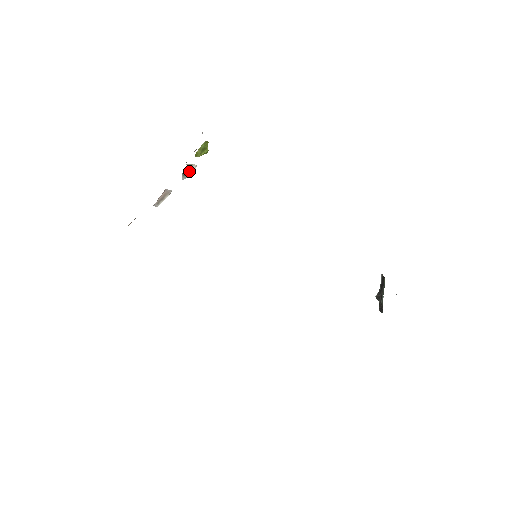
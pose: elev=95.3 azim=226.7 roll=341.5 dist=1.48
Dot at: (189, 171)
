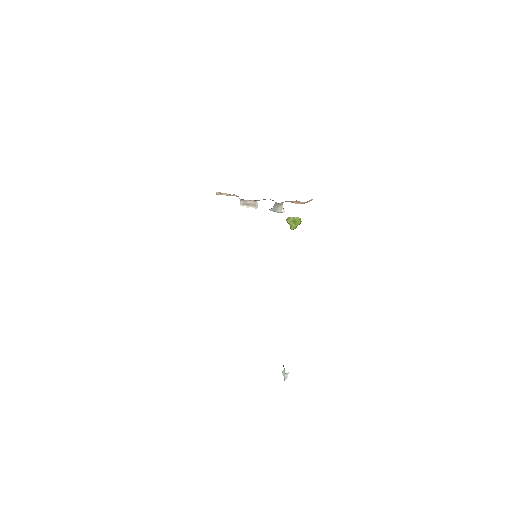
Dot at: (279, 207)
